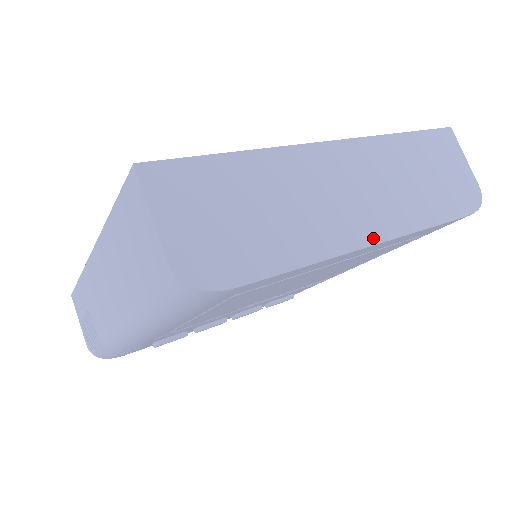
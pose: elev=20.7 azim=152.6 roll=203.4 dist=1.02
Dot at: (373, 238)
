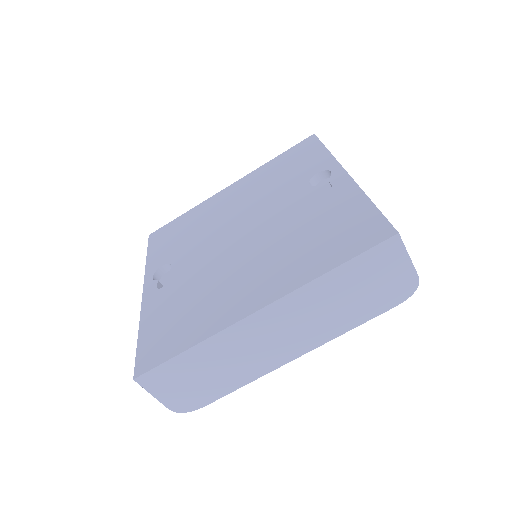
Dot at: (294, 356)
